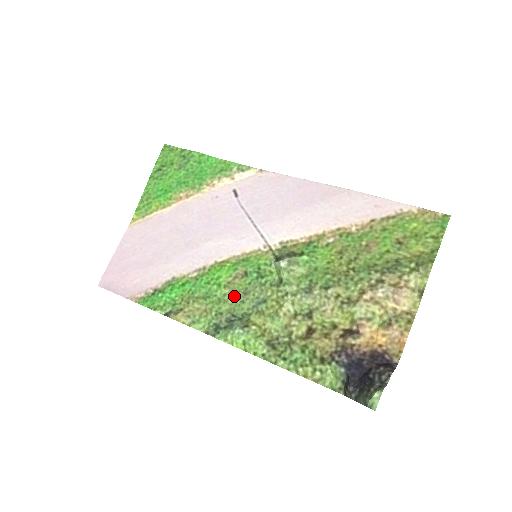
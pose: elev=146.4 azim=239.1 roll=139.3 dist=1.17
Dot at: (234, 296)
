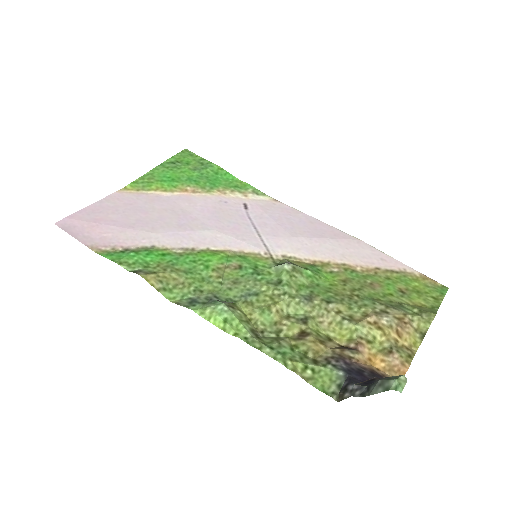
Dot at: (221, 281)
